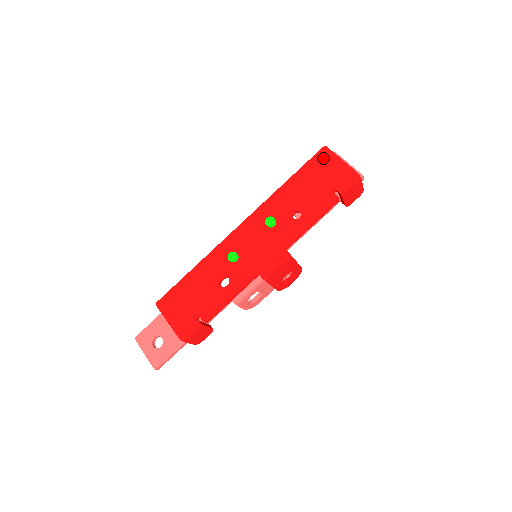
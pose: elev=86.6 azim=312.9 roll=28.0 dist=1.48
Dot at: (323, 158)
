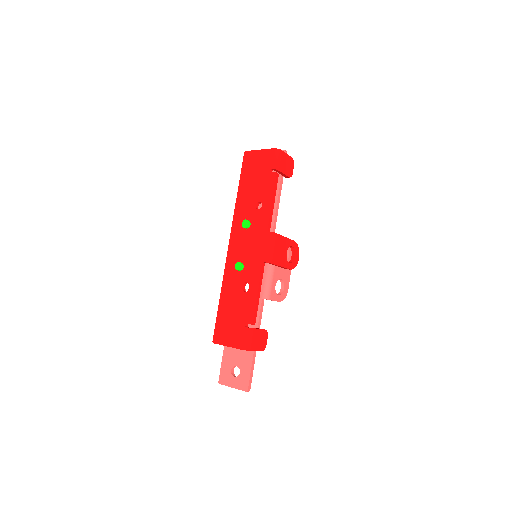
Dot at: (249, 159)
